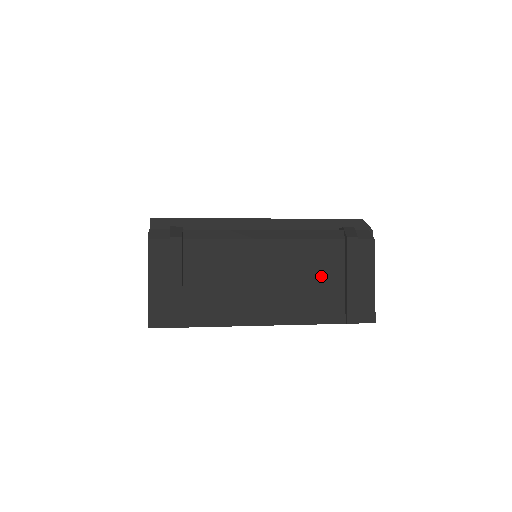
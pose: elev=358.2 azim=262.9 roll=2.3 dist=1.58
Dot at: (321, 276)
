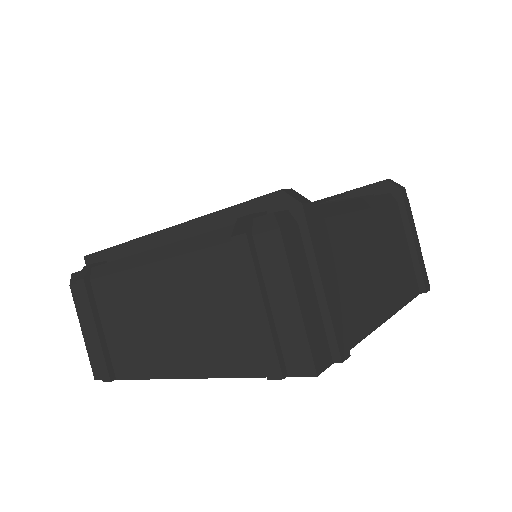
Dot at: (222, 304)
